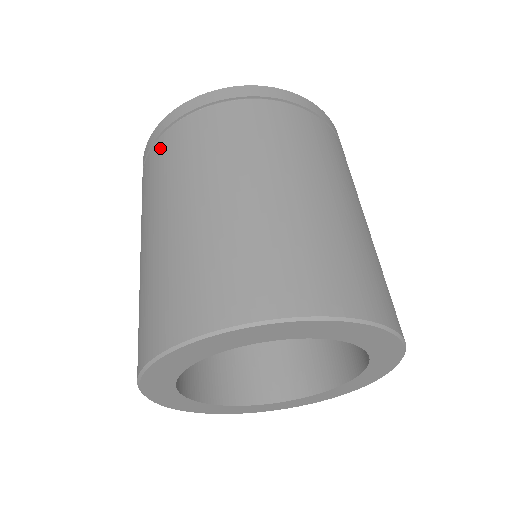
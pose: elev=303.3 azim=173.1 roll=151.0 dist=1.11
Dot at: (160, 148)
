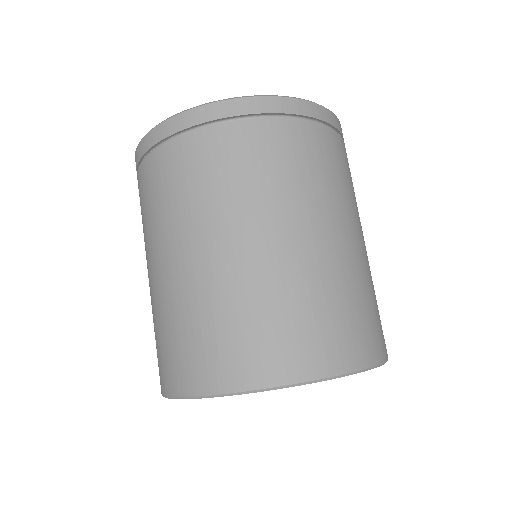
Dot at: occluded
